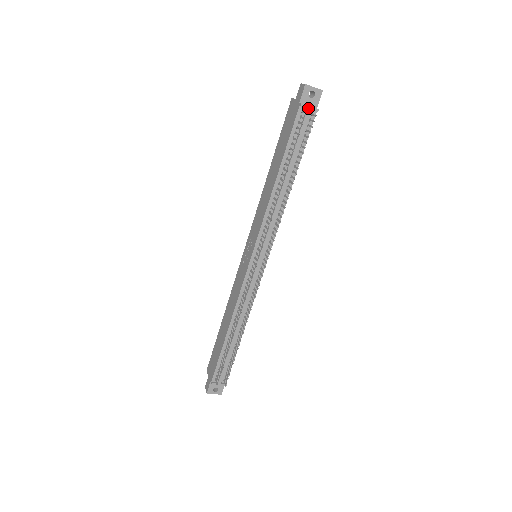
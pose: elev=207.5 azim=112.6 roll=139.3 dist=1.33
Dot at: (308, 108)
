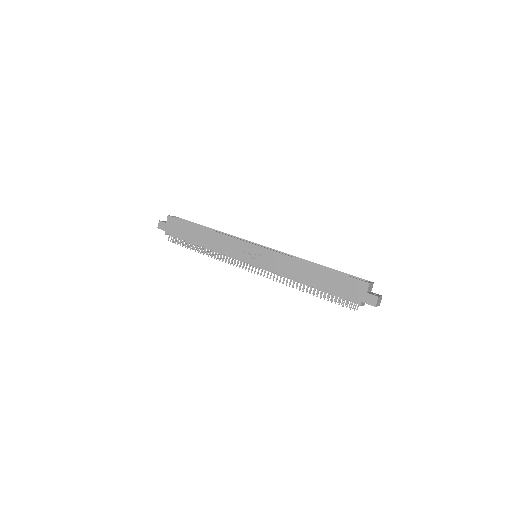
Dot at: (361, 305)
